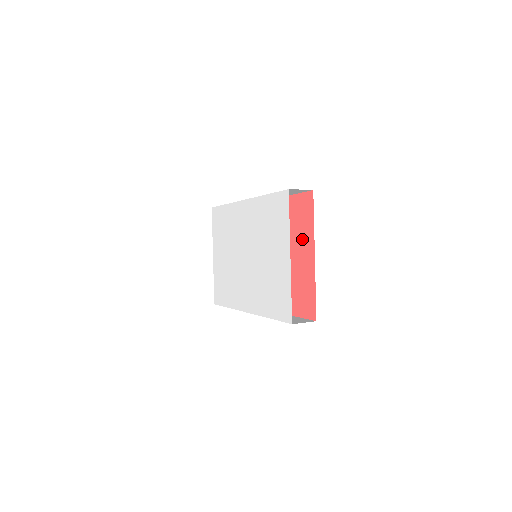
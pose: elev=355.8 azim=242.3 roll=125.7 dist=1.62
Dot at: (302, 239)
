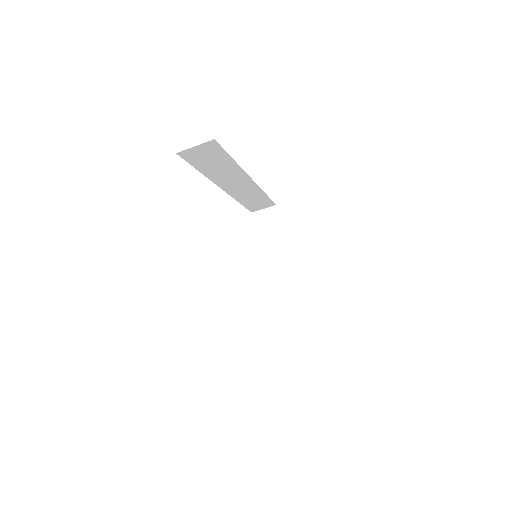
Dot at: occluded
